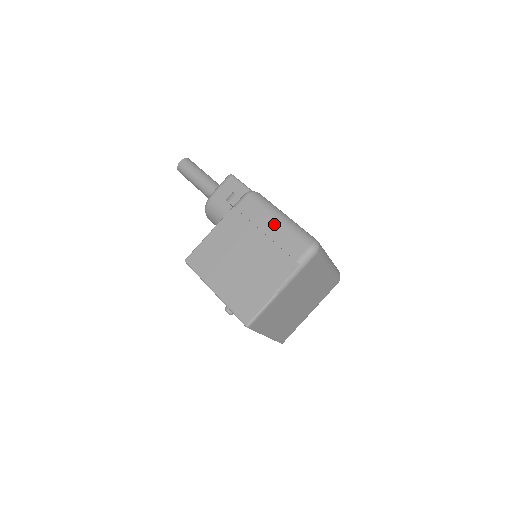
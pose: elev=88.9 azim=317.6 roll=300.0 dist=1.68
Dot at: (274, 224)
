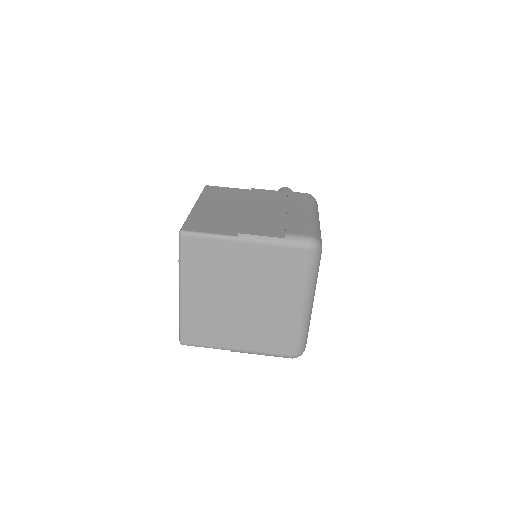
Dot at: (303, 212)
